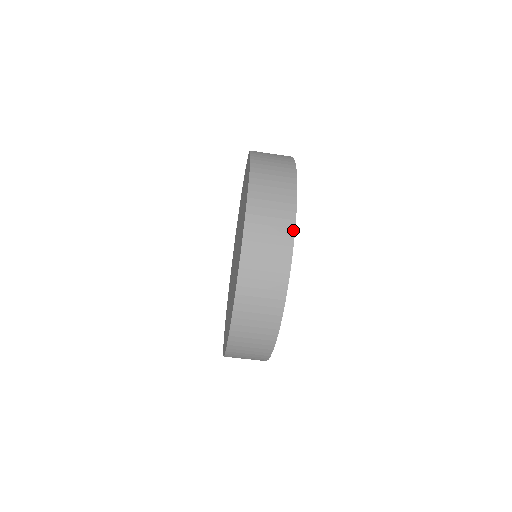
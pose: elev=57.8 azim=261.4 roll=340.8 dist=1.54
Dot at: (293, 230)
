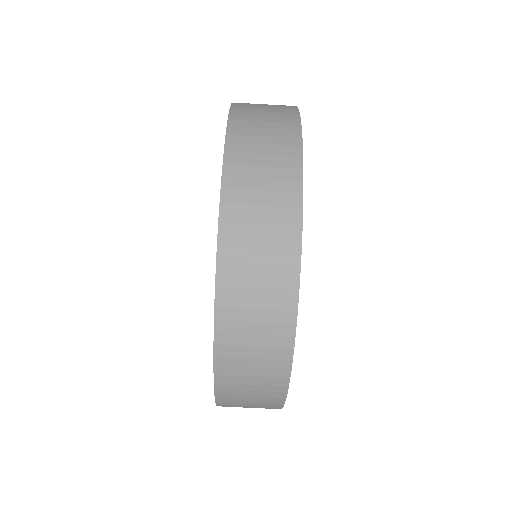
Dot at: (291, 351)
